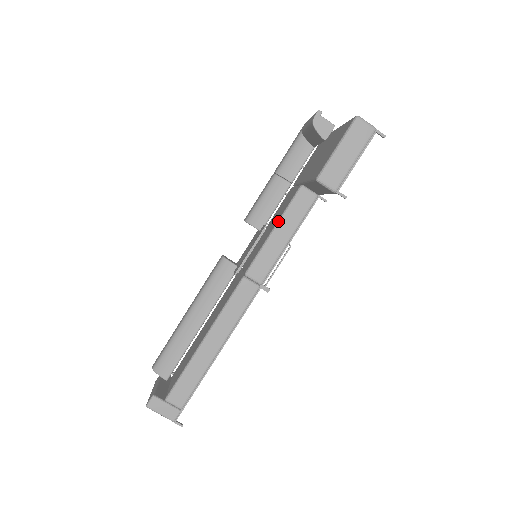
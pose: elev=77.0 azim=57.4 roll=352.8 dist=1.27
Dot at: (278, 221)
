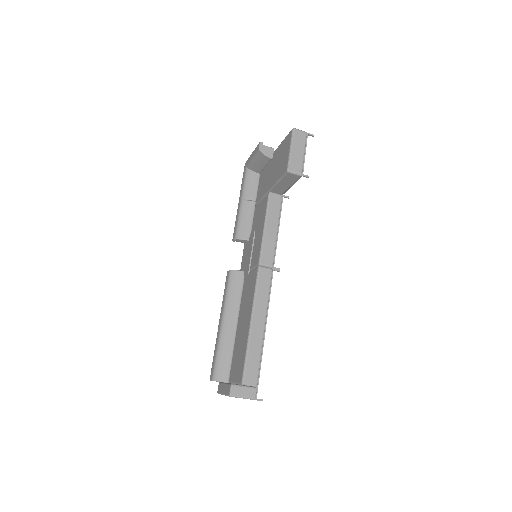
Dot at: (265, 220)
